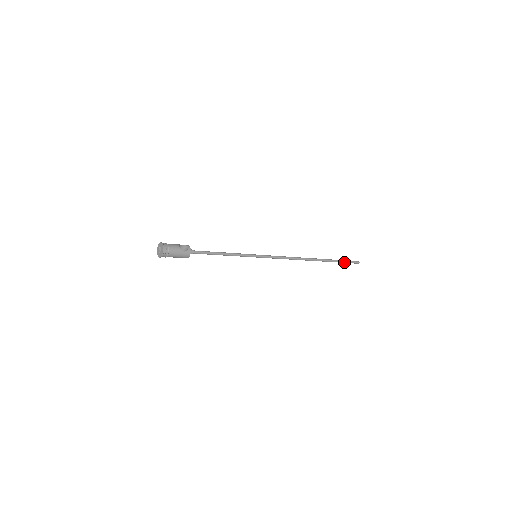
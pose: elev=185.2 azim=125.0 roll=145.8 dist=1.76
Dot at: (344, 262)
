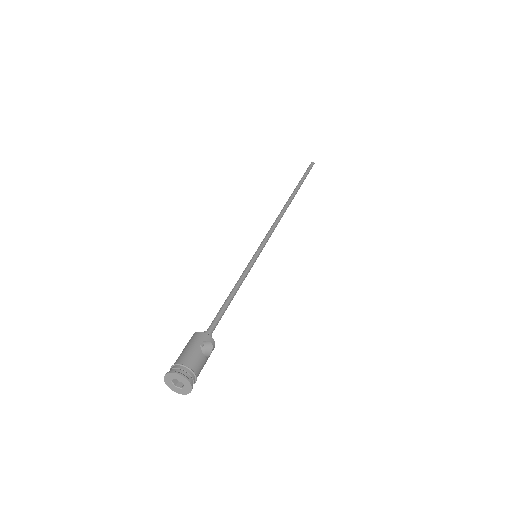
Dot at: (306, 176)
